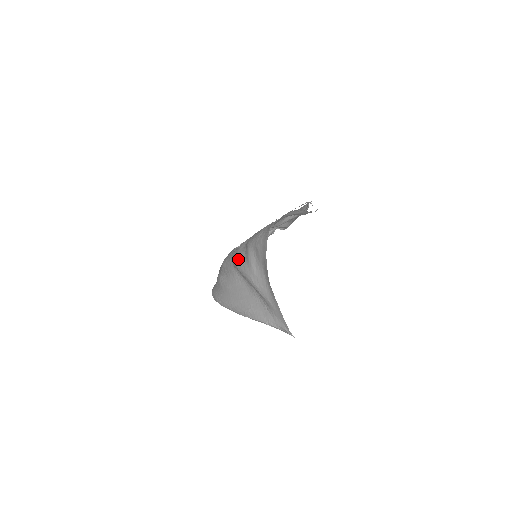
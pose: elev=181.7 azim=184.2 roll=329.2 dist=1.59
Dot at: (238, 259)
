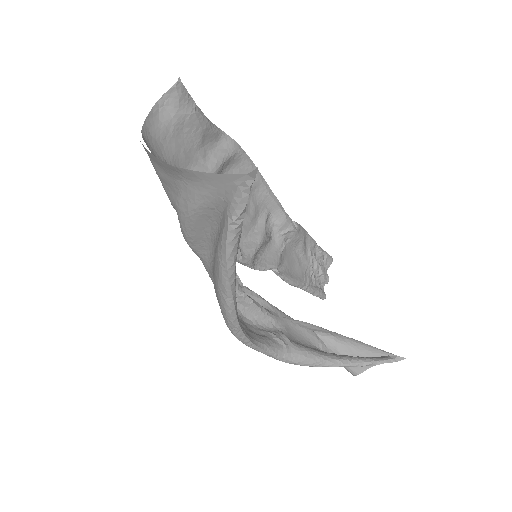
Dot at: occluded
